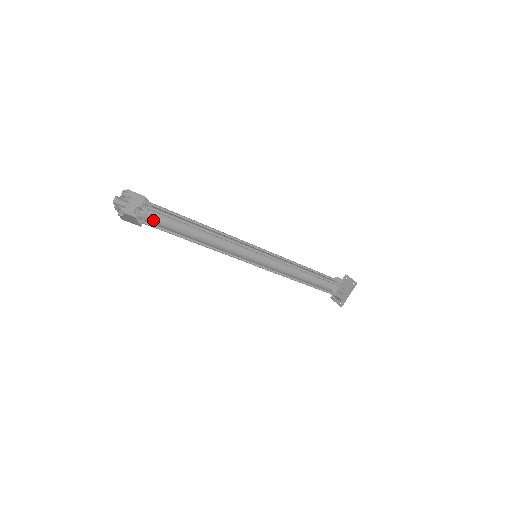
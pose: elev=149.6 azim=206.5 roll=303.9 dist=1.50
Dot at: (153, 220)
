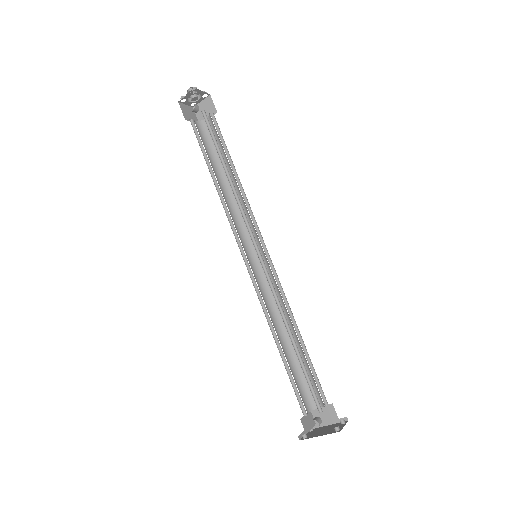
Dot at: (206, 135)
